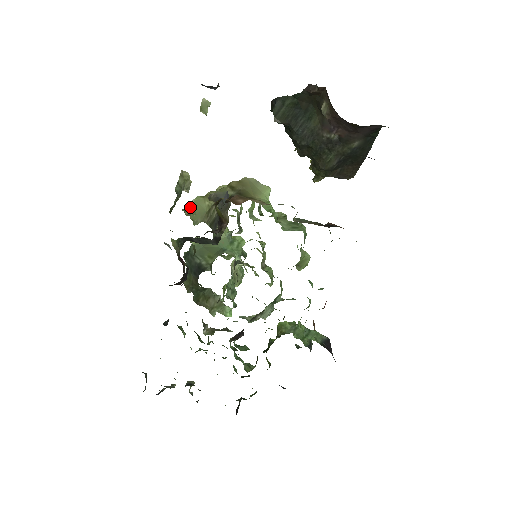
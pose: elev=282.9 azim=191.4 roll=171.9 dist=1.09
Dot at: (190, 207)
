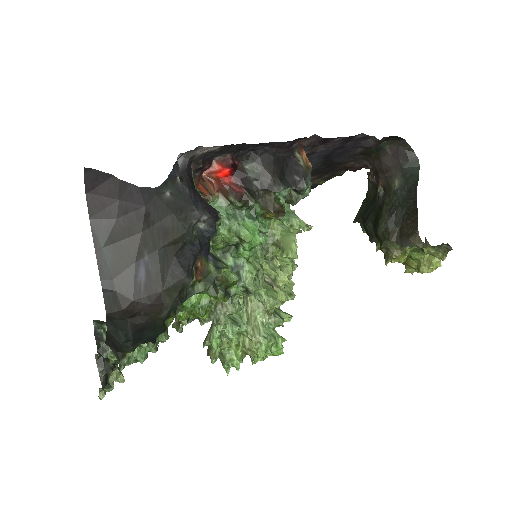
Dot at: occluded
